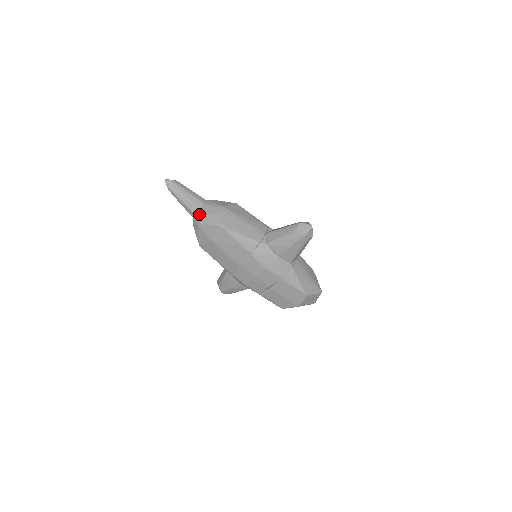
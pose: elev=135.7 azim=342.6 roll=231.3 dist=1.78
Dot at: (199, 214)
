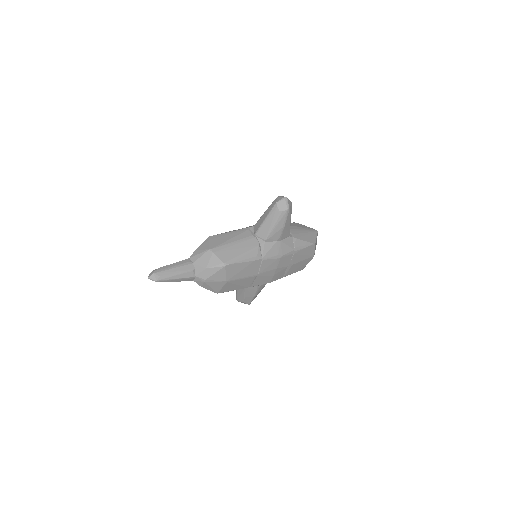
Dot at: (198, 274)
